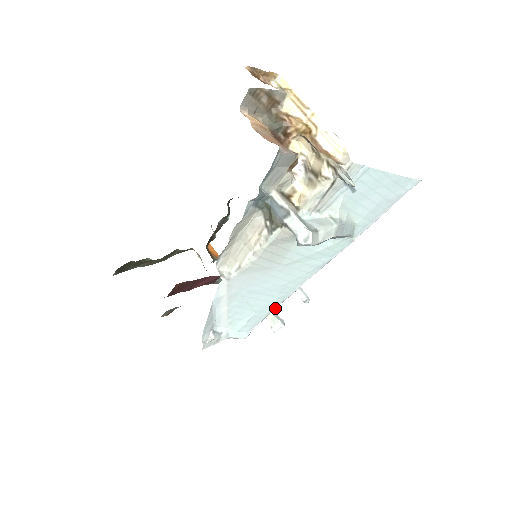
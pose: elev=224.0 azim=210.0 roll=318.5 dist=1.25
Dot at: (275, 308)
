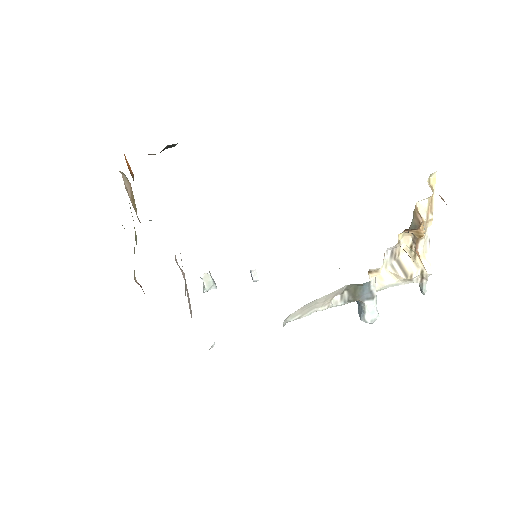
Dot at: occluded
